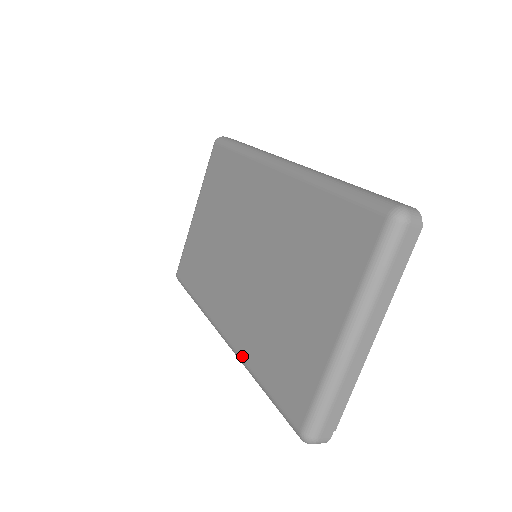
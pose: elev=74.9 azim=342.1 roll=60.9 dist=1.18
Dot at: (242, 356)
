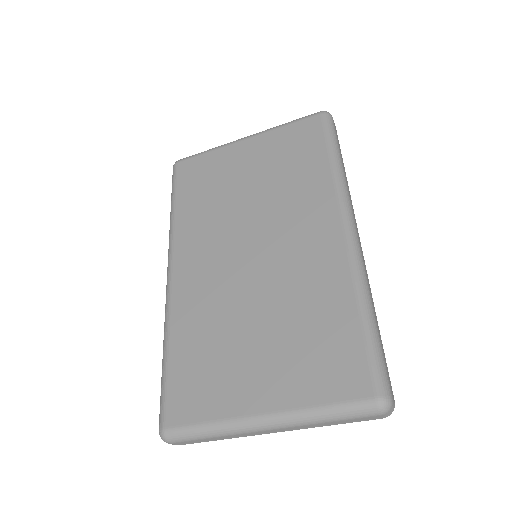
Dot at: (171, 315)
